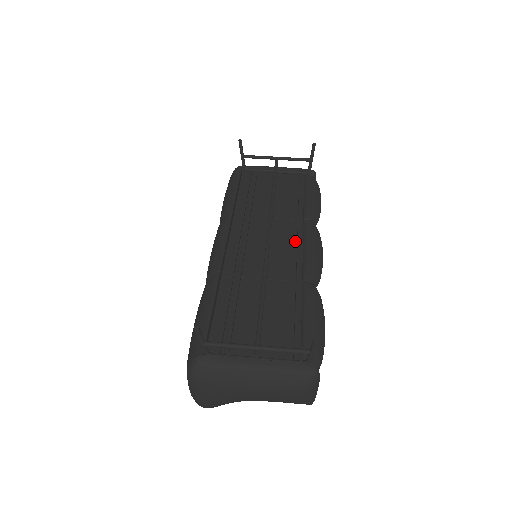
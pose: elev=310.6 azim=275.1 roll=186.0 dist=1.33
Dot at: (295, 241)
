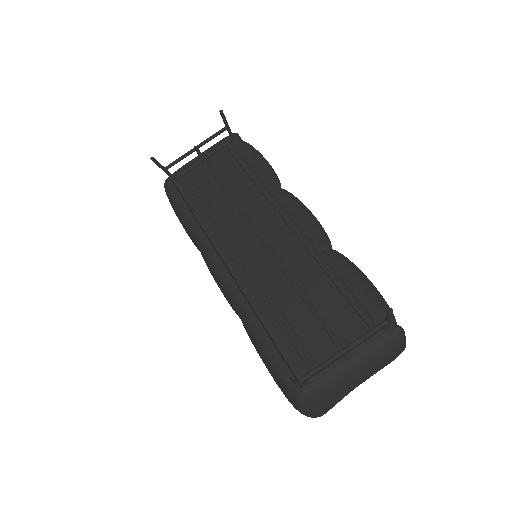
Dot at: (280, 219)
